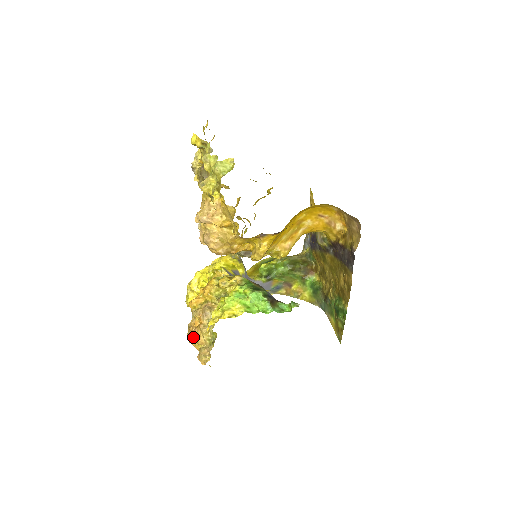
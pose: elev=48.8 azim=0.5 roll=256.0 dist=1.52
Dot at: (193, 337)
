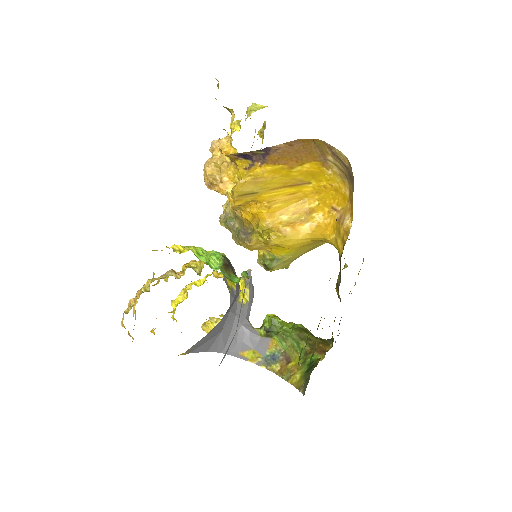
Dot at: occluded
